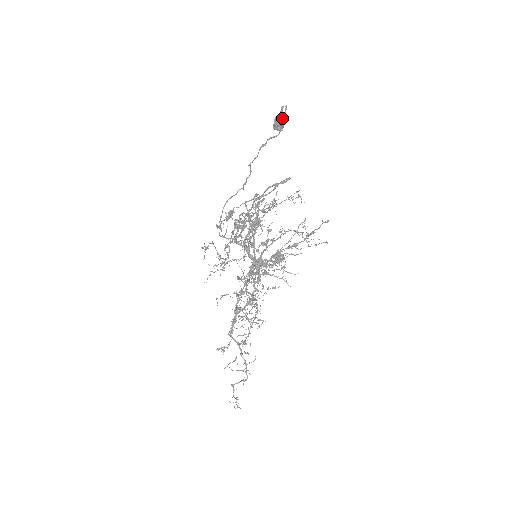
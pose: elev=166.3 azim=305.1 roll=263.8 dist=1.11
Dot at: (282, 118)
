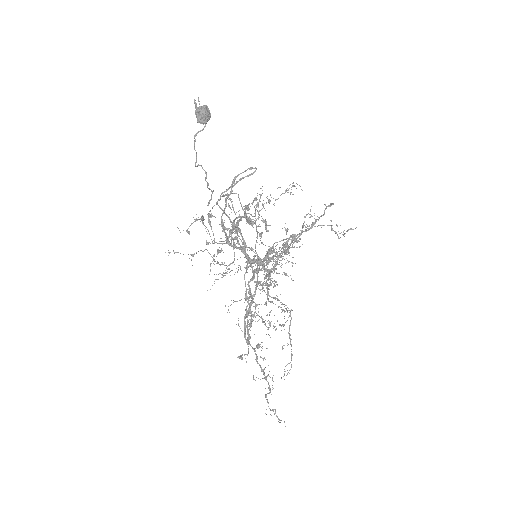
Dot at: (198, 111)
